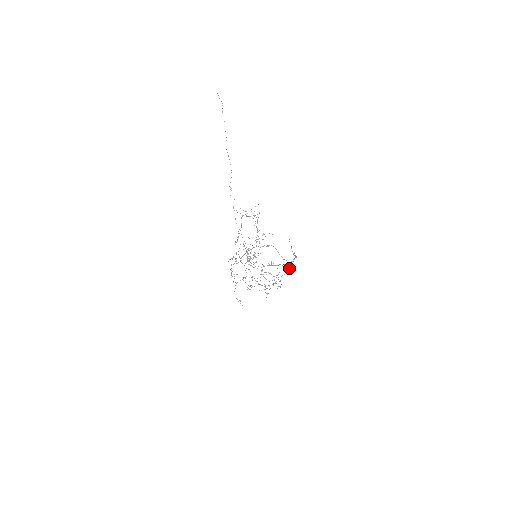
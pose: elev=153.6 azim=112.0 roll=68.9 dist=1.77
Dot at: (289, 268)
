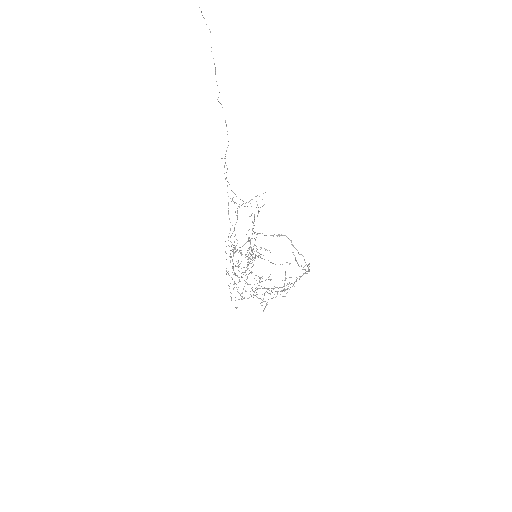
Dot at: (299, 276)
